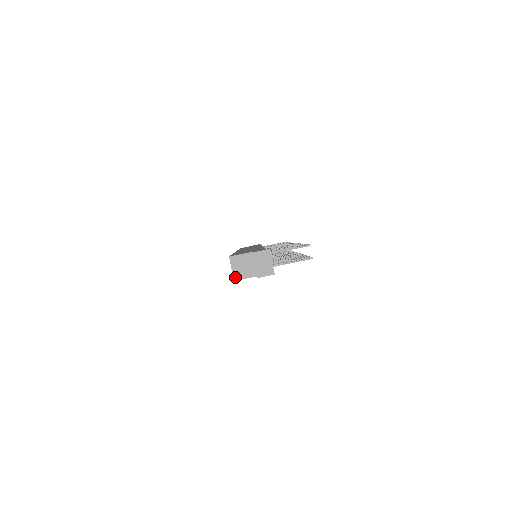
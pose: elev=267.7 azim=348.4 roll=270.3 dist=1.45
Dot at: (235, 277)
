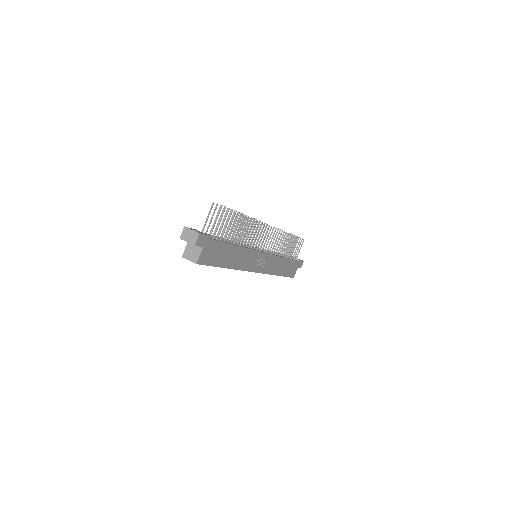
Dot at: (195, 262)
